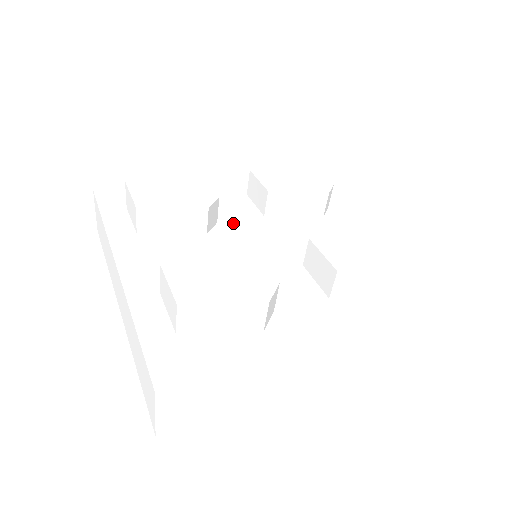
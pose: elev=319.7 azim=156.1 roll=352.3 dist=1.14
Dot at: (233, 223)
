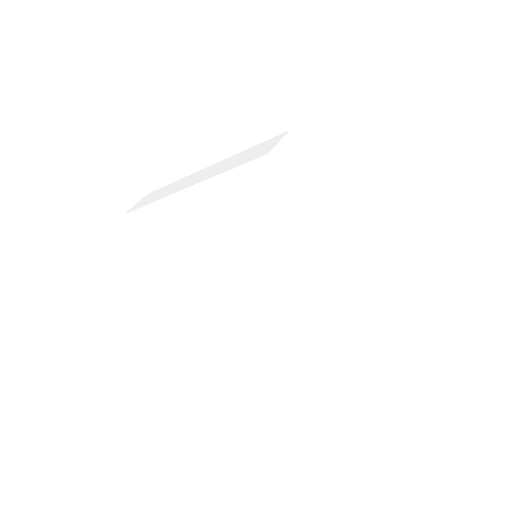
Dot at: occluded
